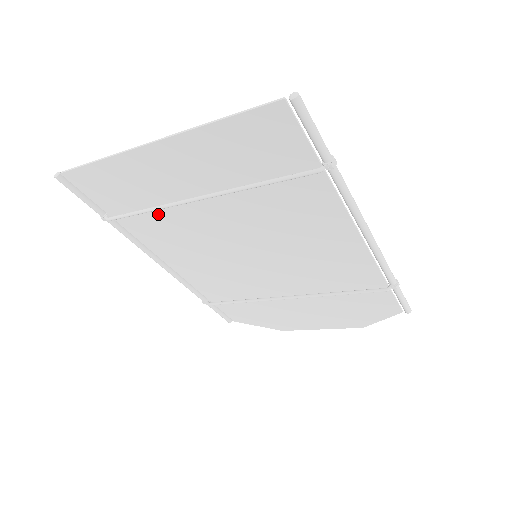
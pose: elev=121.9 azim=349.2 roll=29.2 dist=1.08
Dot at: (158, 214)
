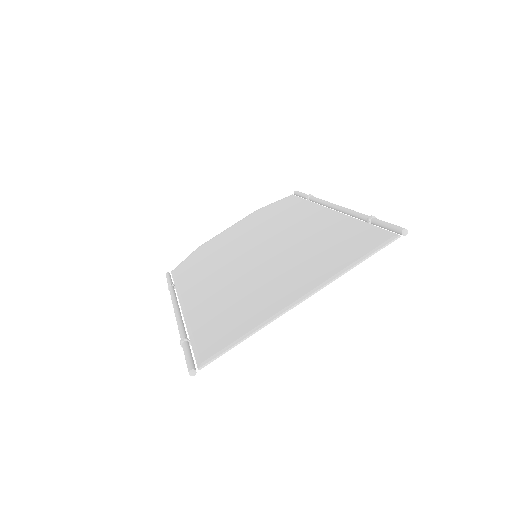
Dot at: (231, 307)
